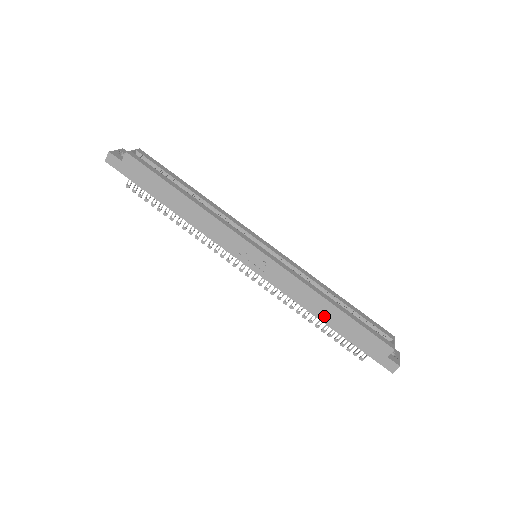
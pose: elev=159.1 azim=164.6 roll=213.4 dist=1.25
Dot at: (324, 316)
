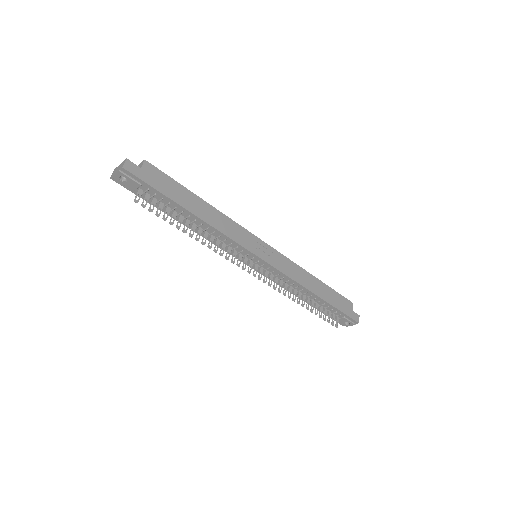
Dot at: (315, 290)
